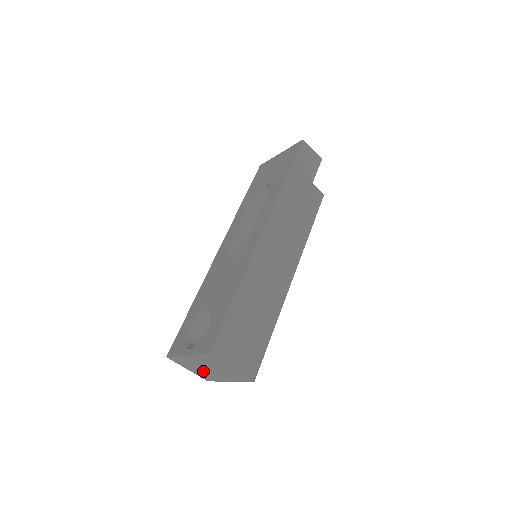
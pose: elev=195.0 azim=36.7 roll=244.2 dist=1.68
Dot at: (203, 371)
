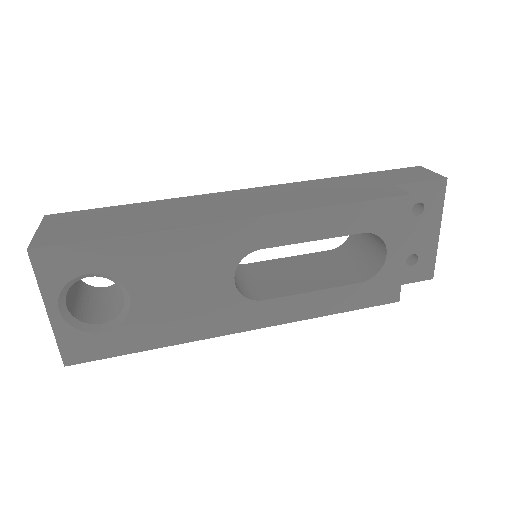
Dot at: occluded
